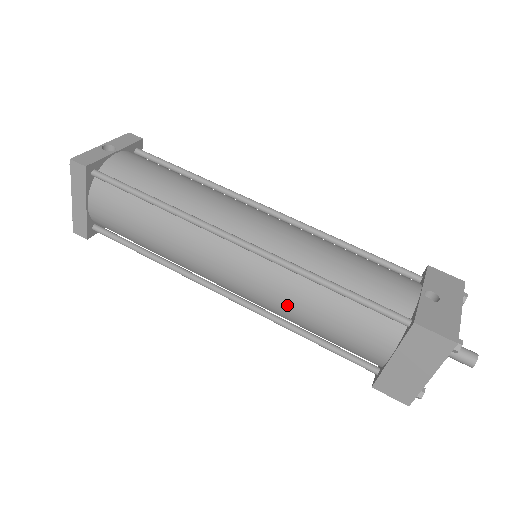
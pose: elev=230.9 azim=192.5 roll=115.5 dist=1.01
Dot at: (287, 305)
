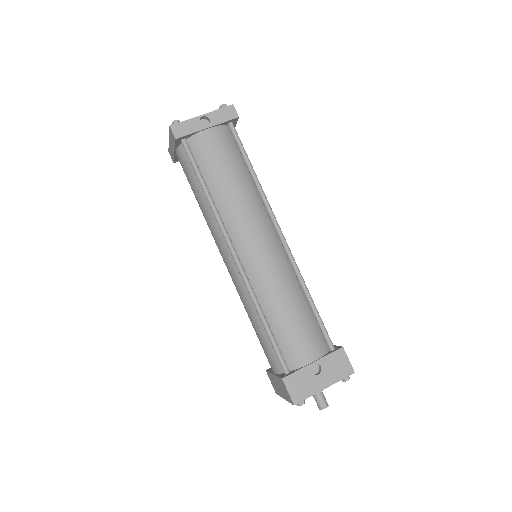
Dot at: (243, 304)
